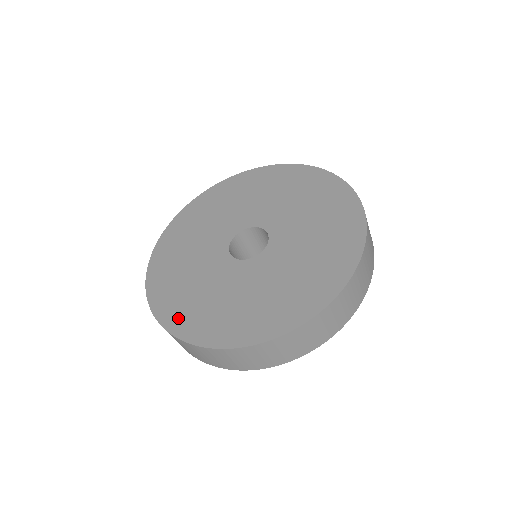
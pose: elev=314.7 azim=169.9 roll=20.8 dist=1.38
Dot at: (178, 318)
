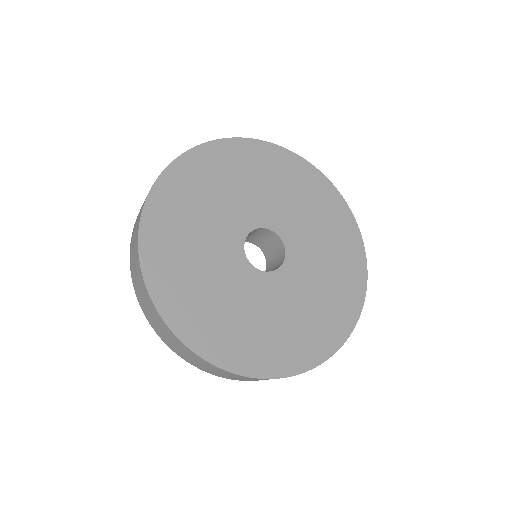
Dot at: (164, 204)
